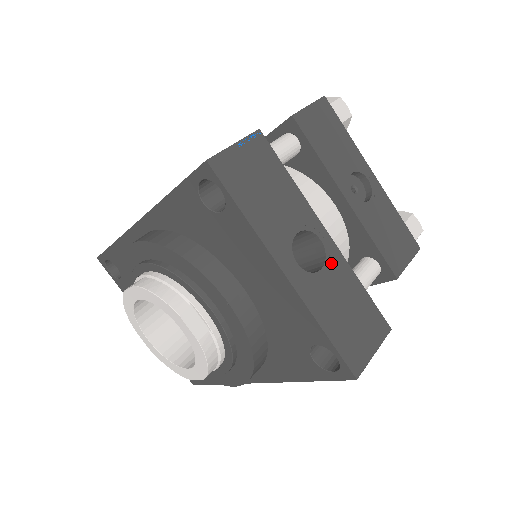
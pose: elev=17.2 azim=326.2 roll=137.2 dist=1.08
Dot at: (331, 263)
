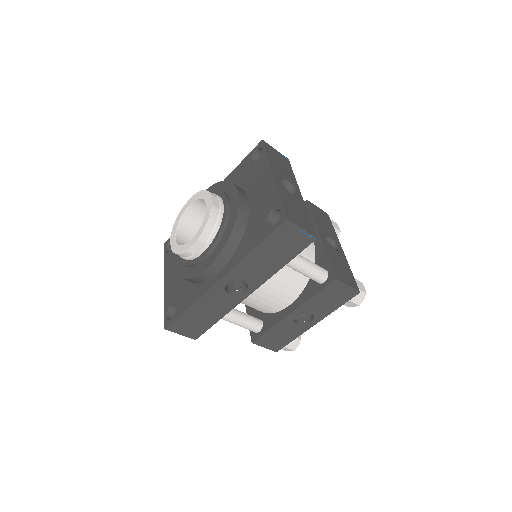
Dot at: (297, 198)
